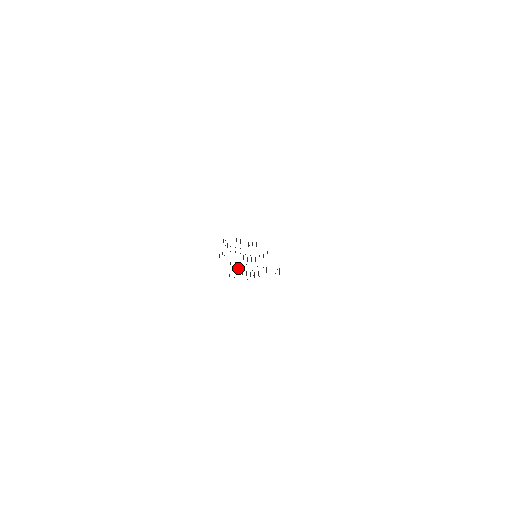
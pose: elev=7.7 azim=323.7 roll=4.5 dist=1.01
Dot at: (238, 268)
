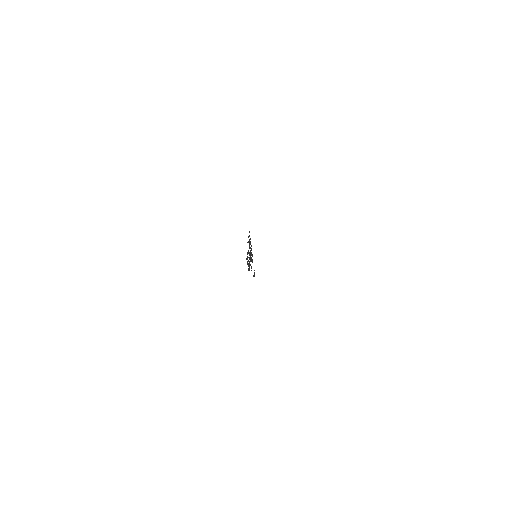
Dot at: (248, 257)
